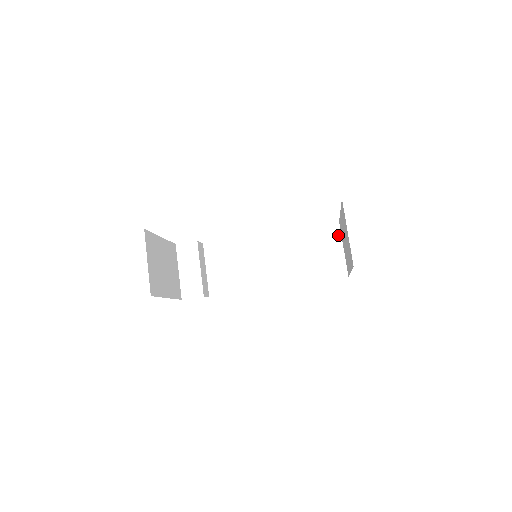
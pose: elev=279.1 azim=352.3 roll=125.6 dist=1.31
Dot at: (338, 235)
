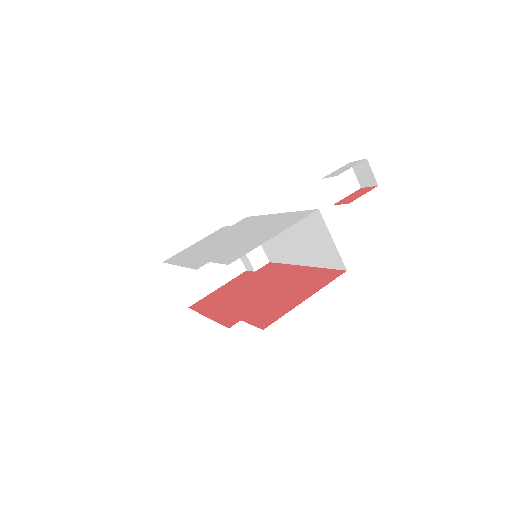
Dot at: (323, 225)
